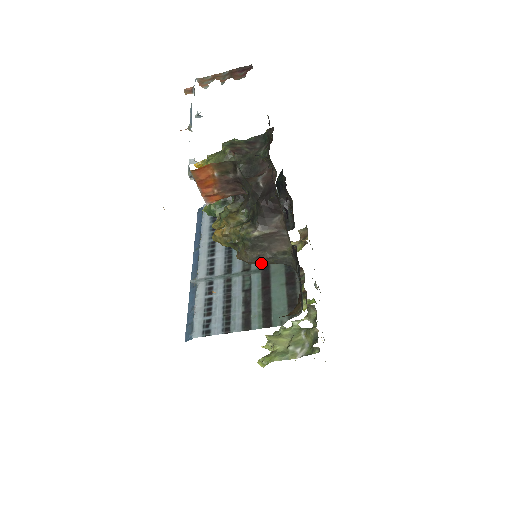
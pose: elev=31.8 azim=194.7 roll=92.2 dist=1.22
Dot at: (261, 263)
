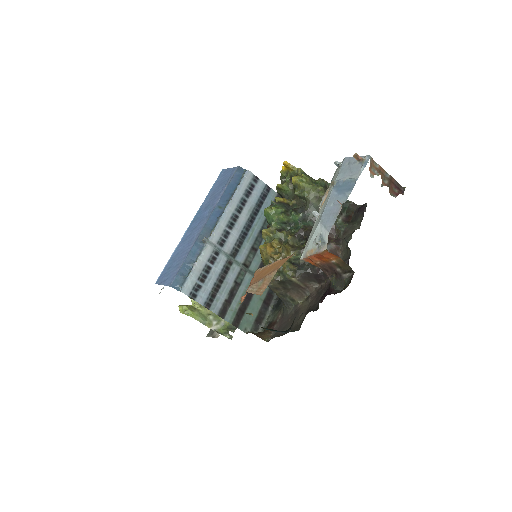
Dot at: (273, 290)
